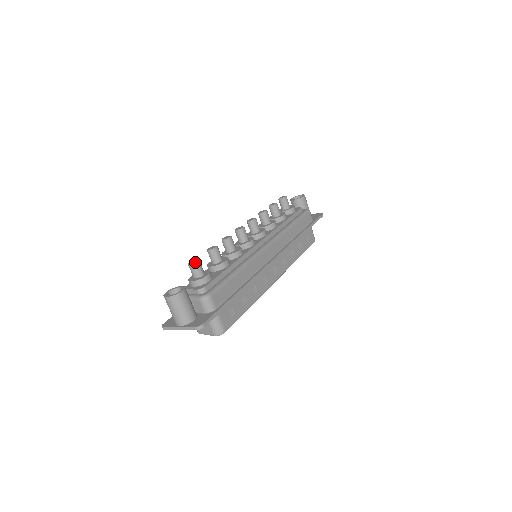
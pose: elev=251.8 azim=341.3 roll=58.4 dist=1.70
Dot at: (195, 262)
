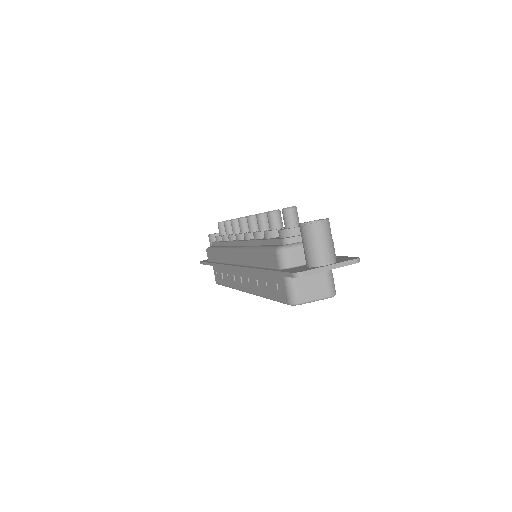
Dot at: (295, 206)
